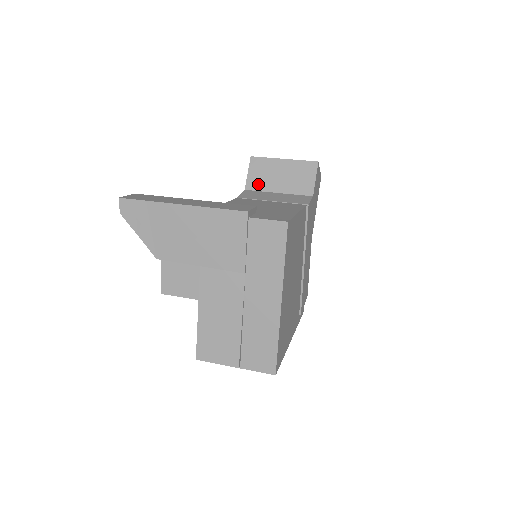
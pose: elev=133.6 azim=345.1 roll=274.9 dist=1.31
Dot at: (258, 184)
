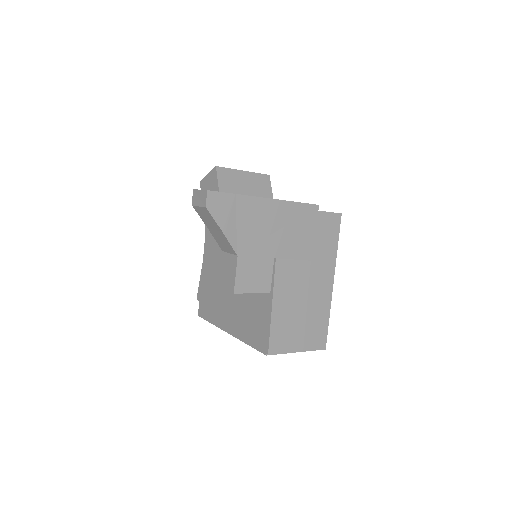
Dot at: (230, 192)
